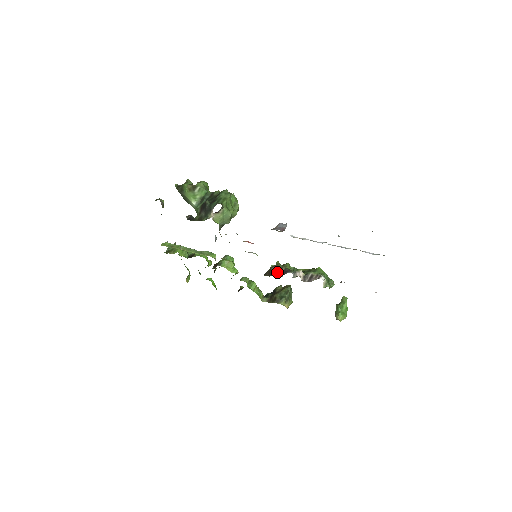
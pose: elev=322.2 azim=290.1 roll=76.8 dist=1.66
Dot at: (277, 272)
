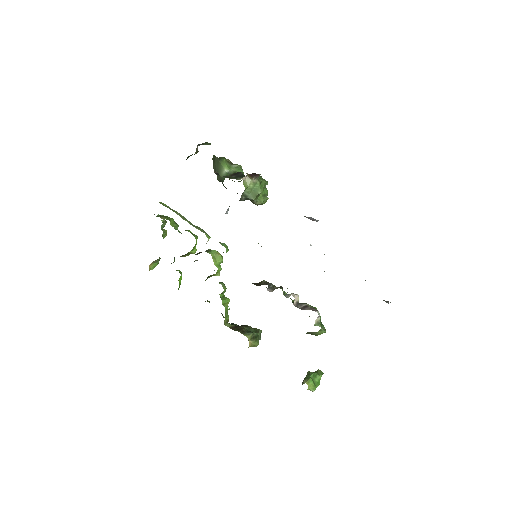
Dot at: (269, 285)
